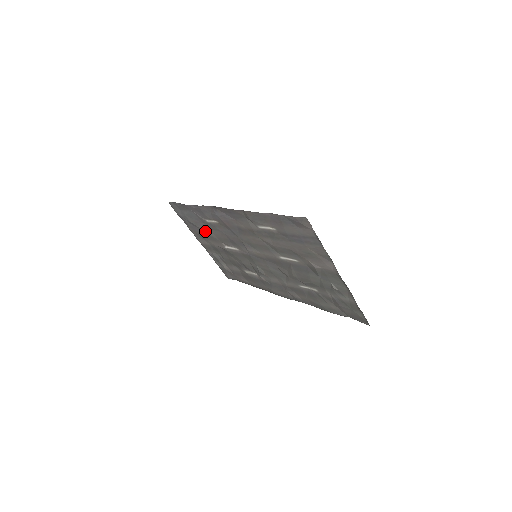
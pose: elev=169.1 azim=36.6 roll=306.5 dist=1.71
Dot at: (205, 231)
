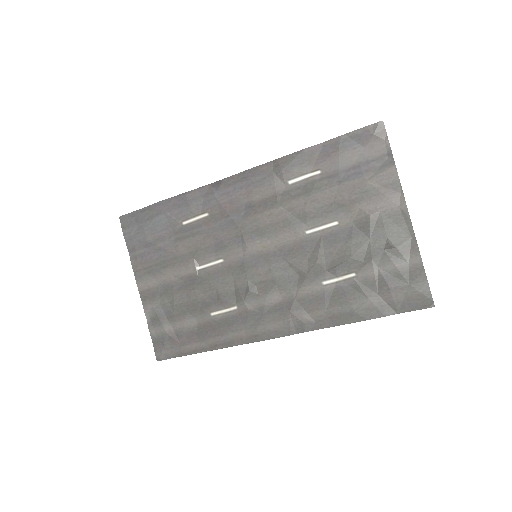
Dot at: (169, 249)
